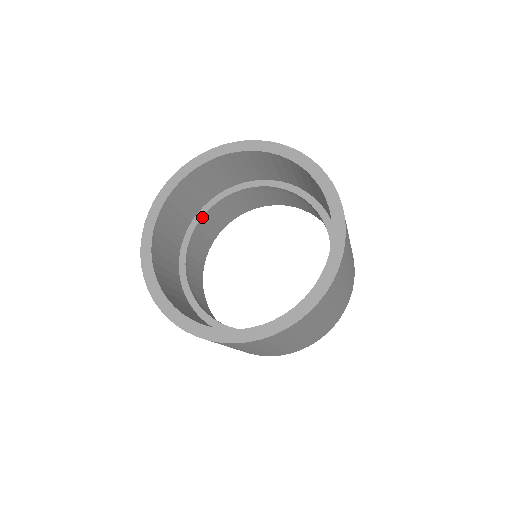
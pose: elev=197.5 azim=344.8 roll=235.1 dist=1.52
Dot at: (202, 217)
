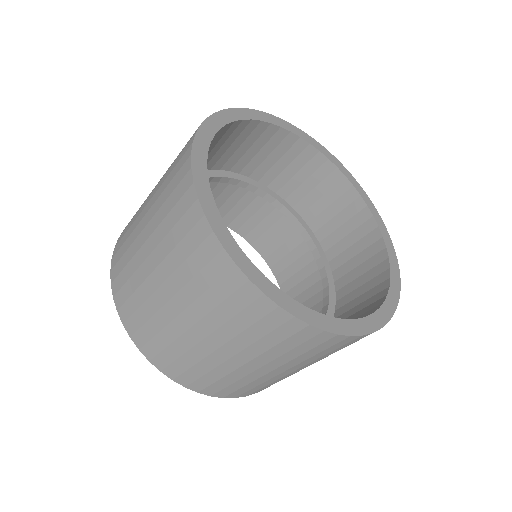
Dot at: occluded
